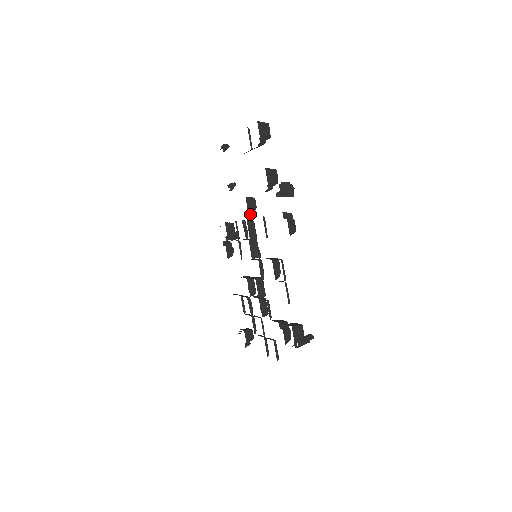
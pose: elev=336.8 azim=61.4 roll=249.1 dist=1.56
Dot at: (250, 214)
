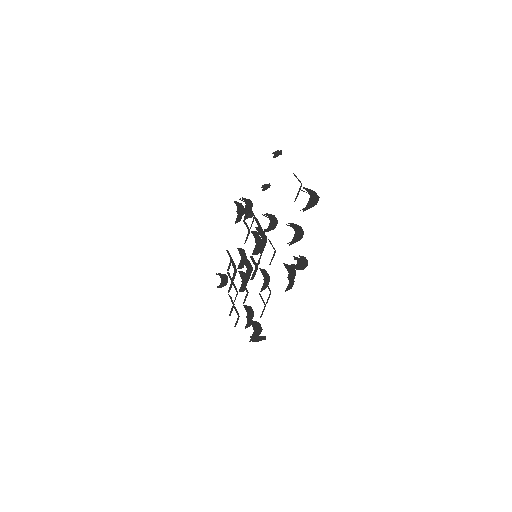
Dot at: occluded
